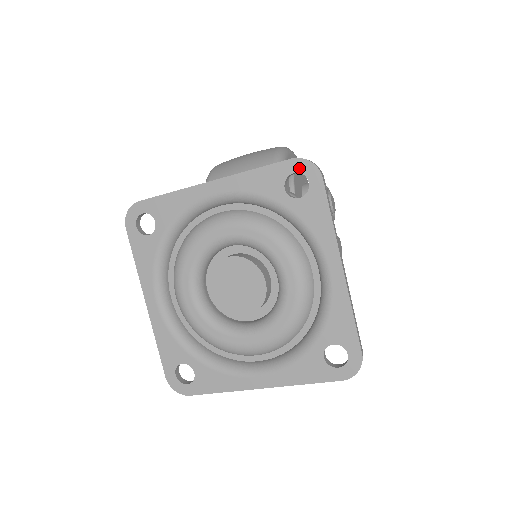
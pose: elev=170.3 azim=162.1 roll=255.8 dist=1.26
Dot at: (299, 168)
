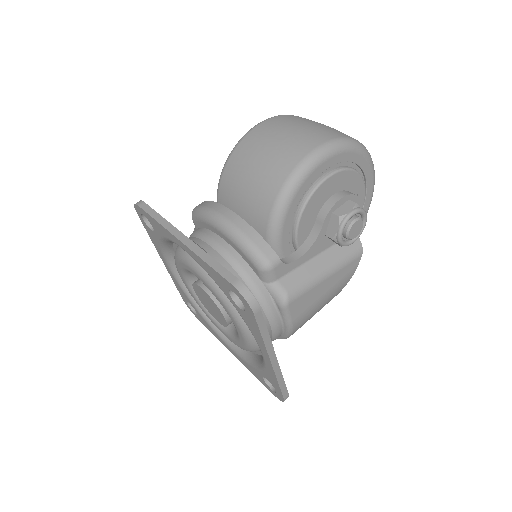
Dot at: (237, 294)
